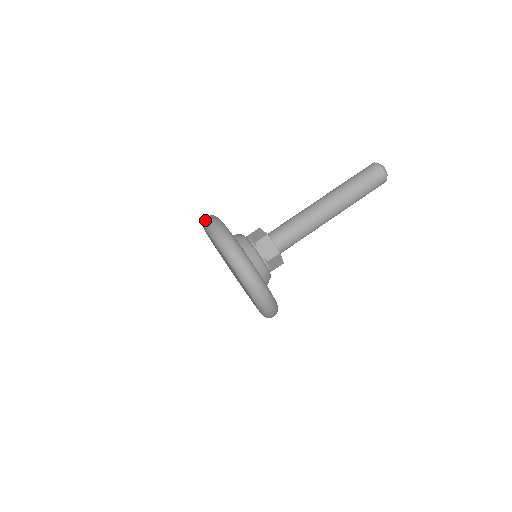
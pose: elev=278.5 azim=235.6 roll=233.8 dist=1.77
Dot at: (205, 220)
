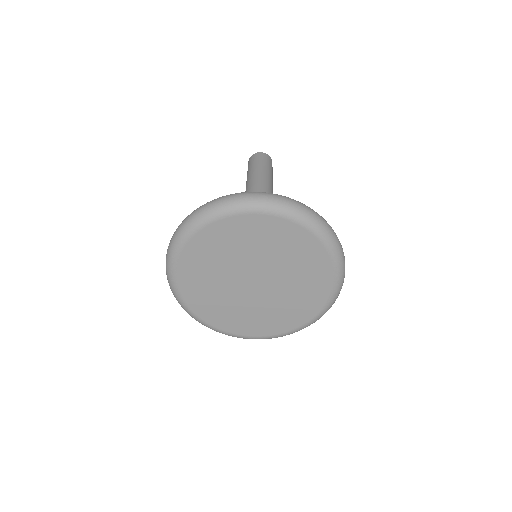
Dot at: occluded
